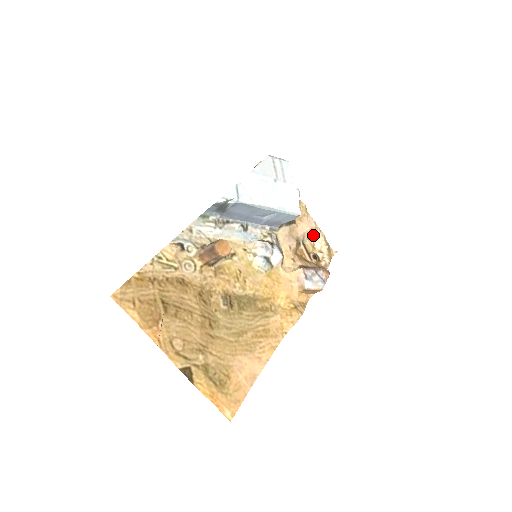
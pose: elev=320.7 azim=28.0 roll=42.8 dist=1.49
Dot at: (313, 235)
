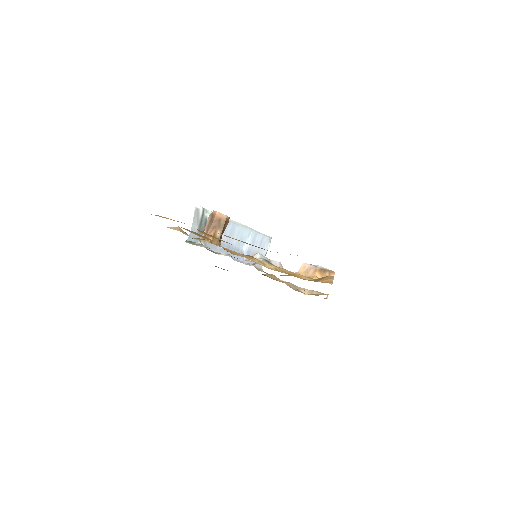
Dot at: occluded
